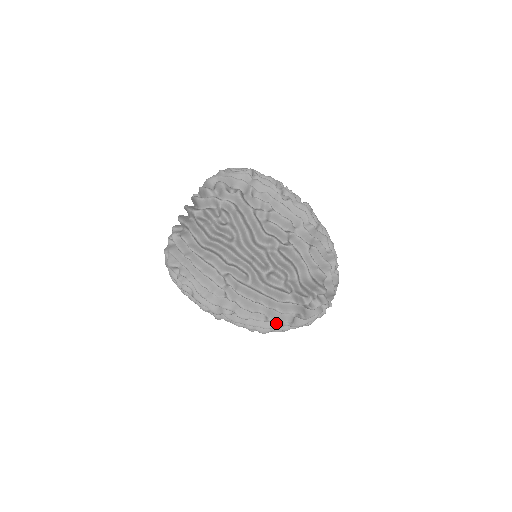
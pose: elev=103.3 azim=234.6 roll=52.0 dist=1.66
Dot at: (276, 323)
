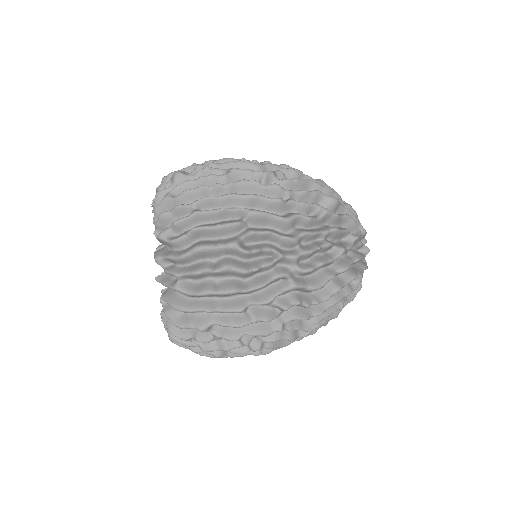
Dot at: occluded
